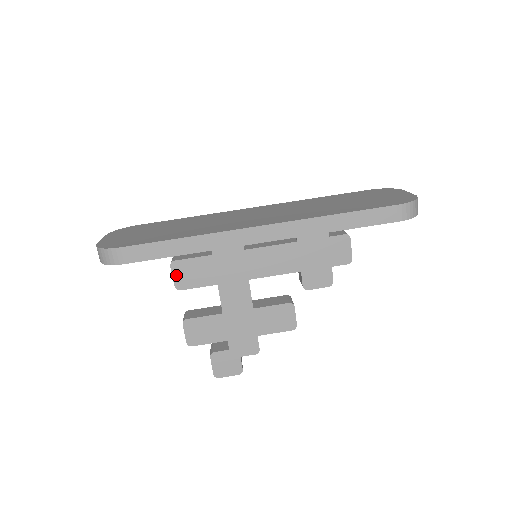
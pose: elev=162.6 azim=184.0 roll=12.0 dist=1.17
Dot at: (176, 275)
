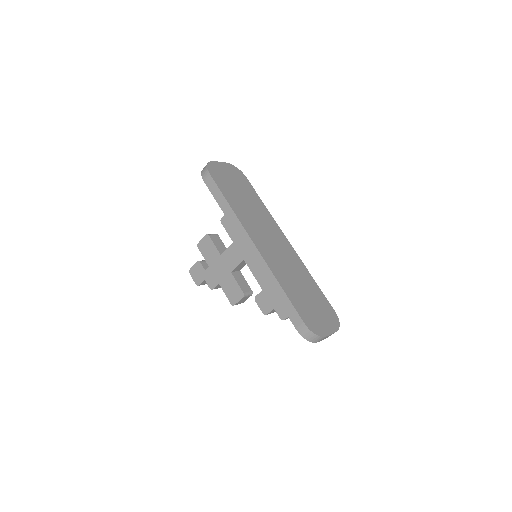
Dot at: occluded
